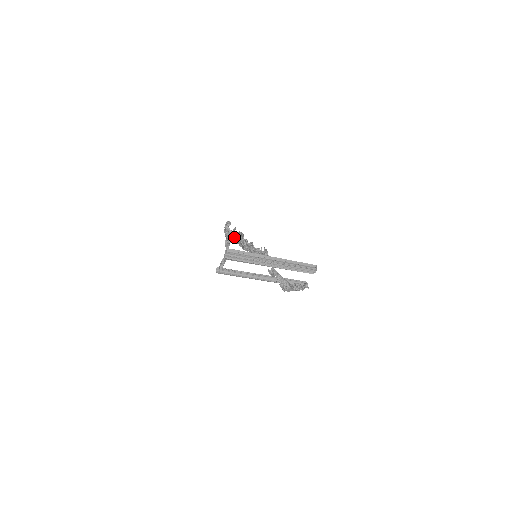
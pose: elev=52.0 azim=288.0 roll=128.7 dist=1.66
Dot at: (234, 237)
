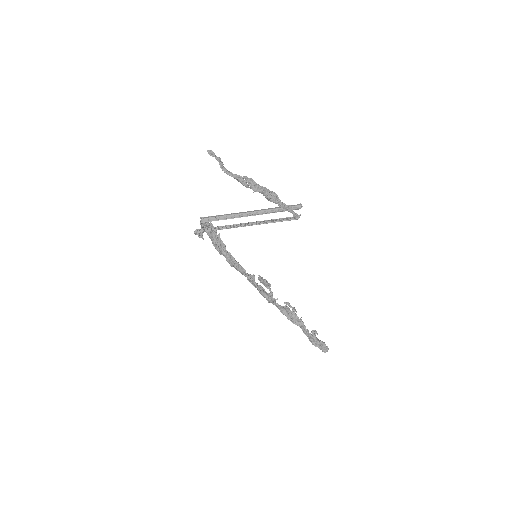
Dot at: (211, 224)
